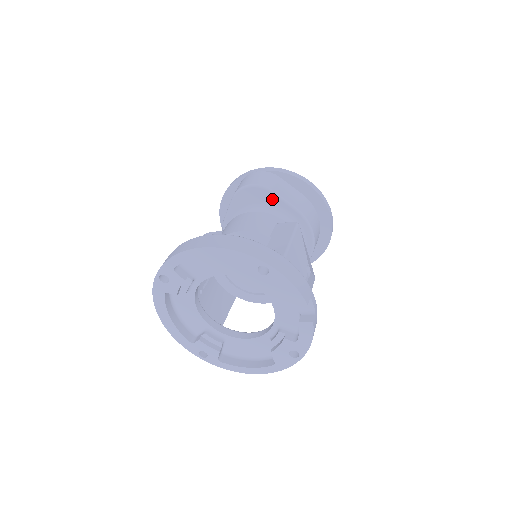
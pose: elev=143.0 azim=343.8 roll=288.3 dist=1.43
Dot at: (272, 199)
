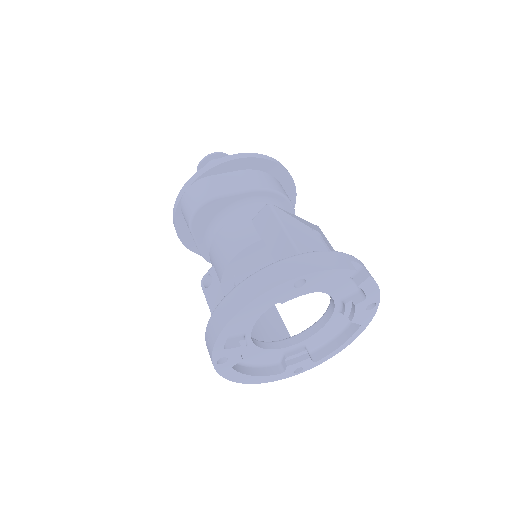
Dot at: (224, 202)
